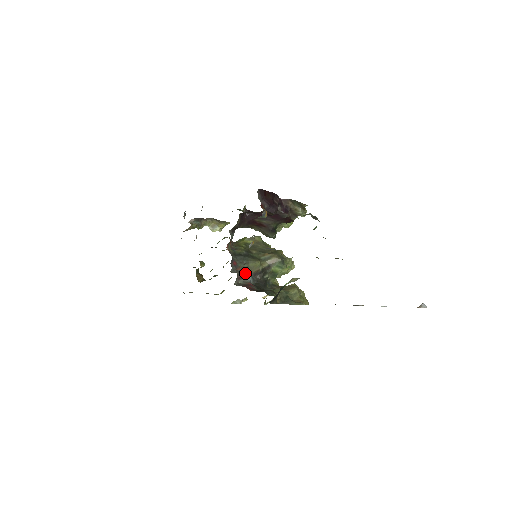
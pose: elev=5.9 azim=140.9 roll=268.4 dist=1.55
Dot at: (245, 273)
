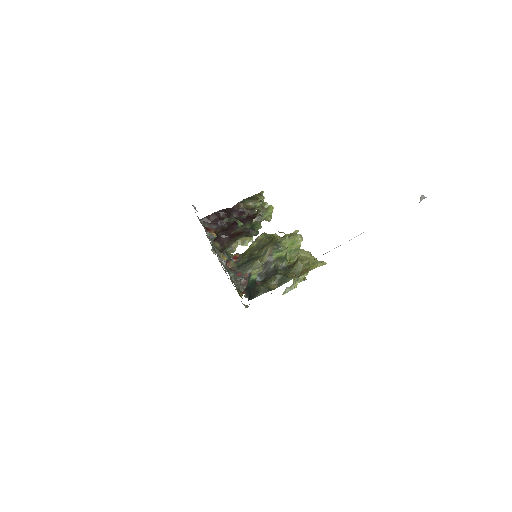
Dot at: occluded
